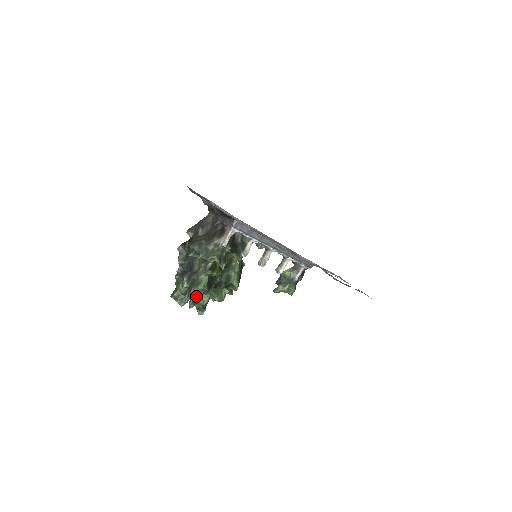
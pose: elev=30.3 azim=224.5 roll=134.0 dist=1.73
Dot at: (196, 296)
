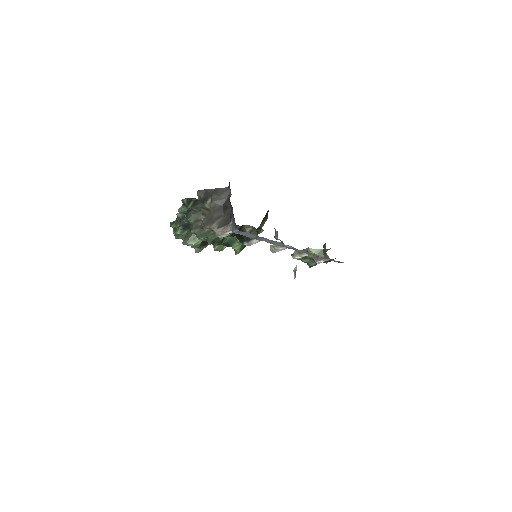
Dot at: occluded
